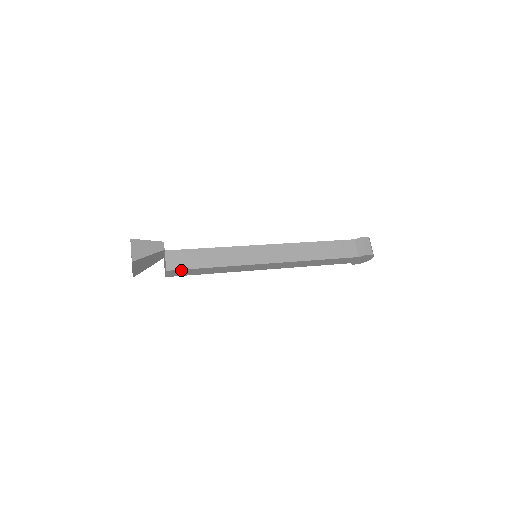
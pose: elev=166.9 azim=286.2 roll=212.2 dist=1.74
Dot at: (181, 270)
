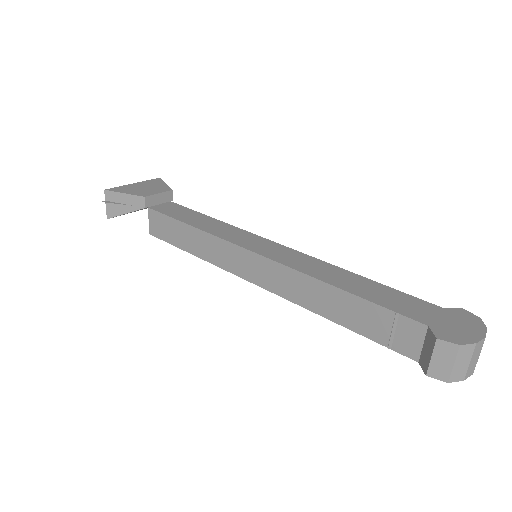
Dot at: (164, 238)
